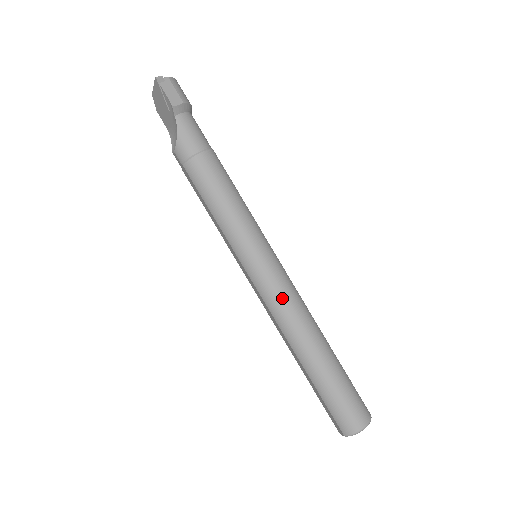
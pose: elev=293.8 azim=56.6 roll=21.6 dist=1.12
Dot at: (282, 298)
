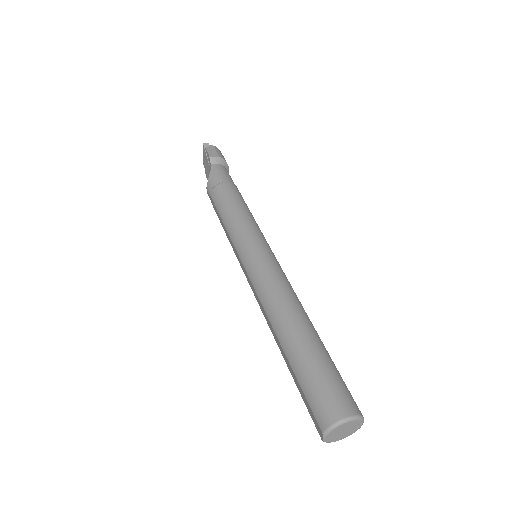
Dot at: (268, 278)
